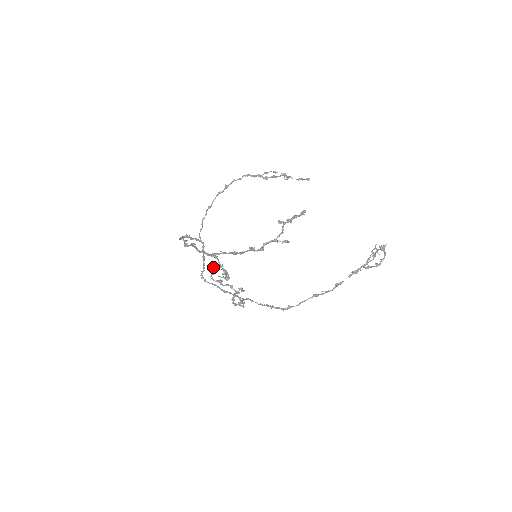
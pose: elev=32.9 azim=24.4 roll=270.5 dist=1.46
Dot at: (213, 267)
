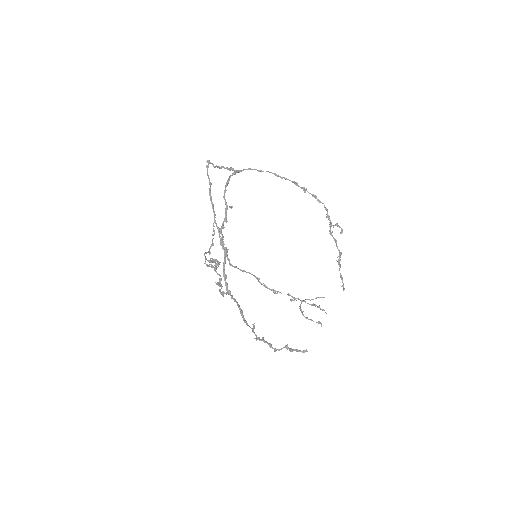
Dot at: occluded
